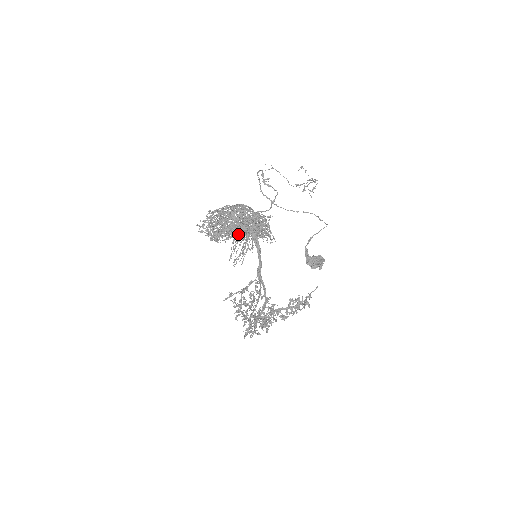
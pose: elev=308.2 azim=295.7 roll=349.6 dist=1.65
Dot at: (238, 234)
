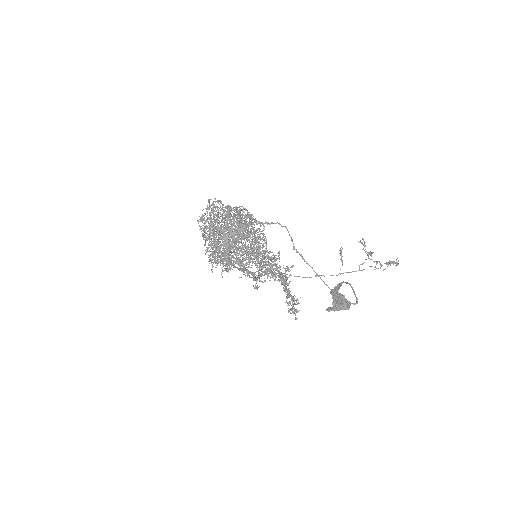
Dot at: occluded
